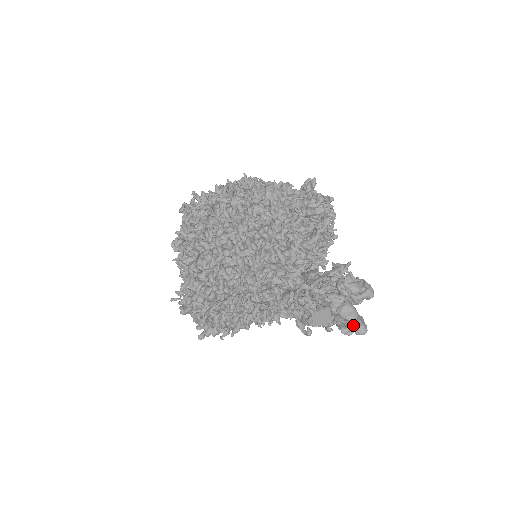
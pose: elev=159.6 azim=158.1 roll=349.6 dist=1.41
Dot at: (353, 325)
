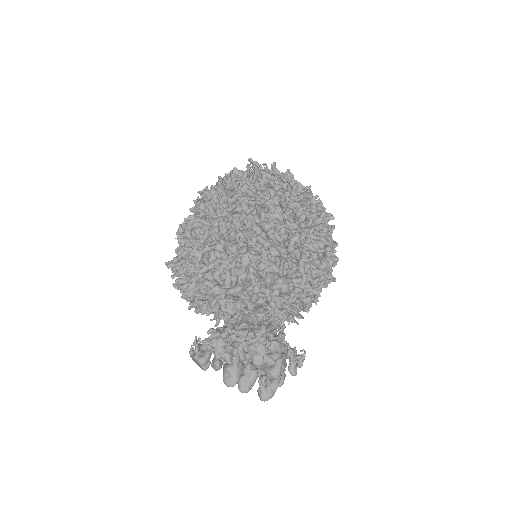
Dot at: (238, 387)
